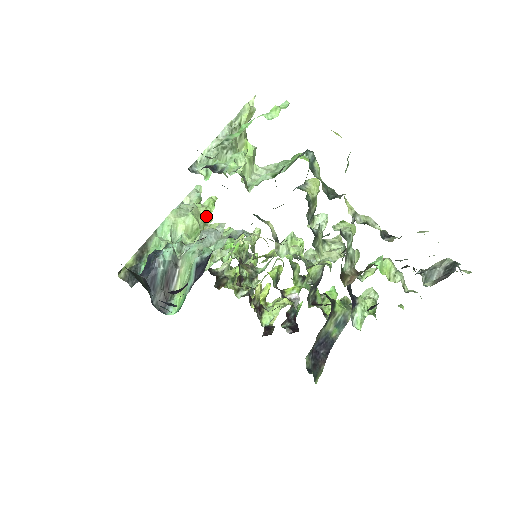
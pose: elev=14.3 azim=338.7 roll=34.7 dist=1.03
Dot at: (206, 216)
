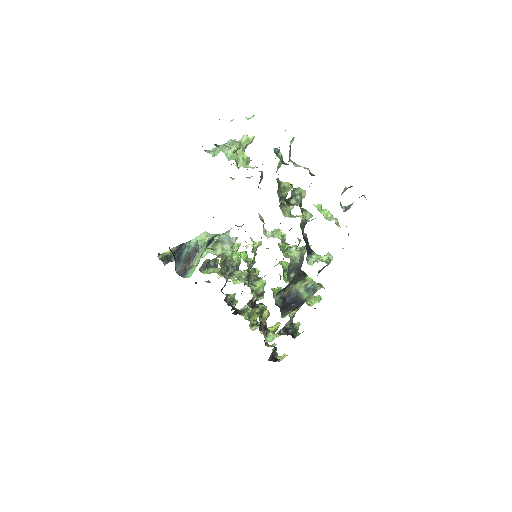
Dot at: occluded
